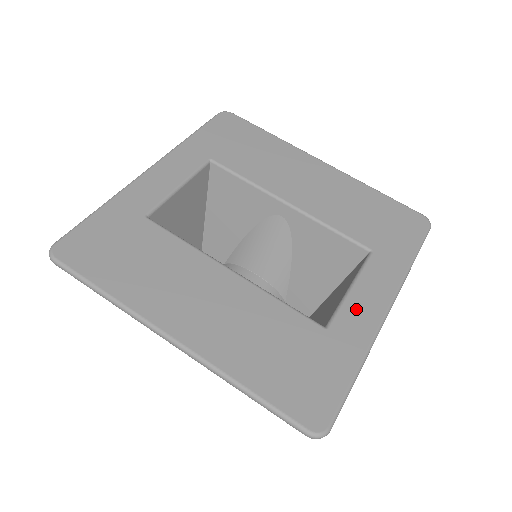
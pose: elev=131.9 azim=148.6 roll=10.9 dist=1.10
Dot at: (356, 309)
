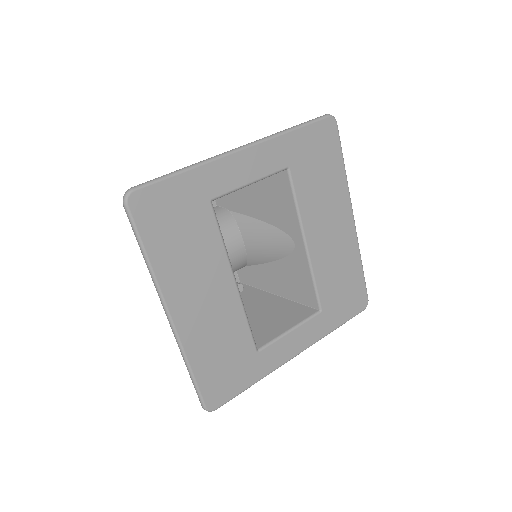
Dot at: (282, 347)
